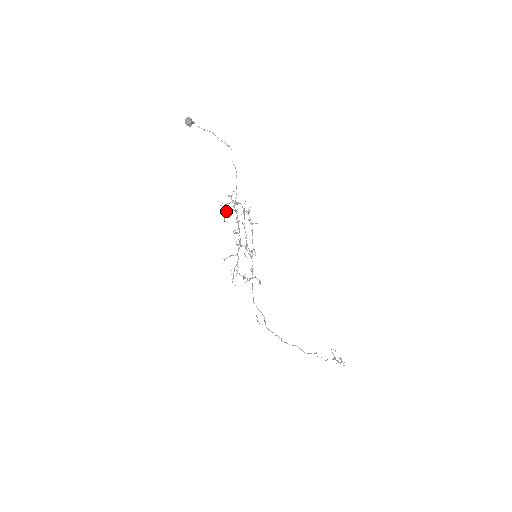
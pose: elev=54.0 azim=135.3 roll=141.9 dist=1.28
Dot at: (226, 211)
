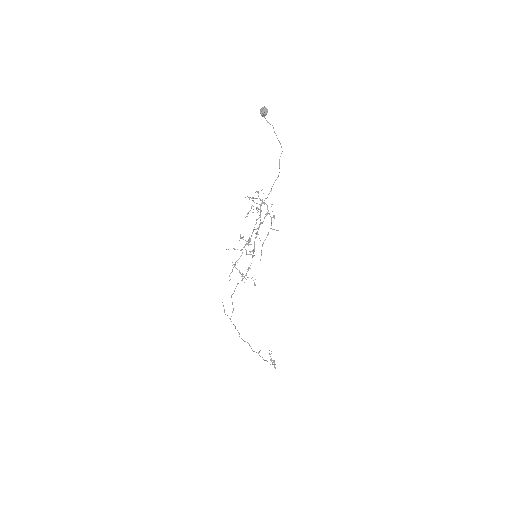
Dot at: (251, 207)
